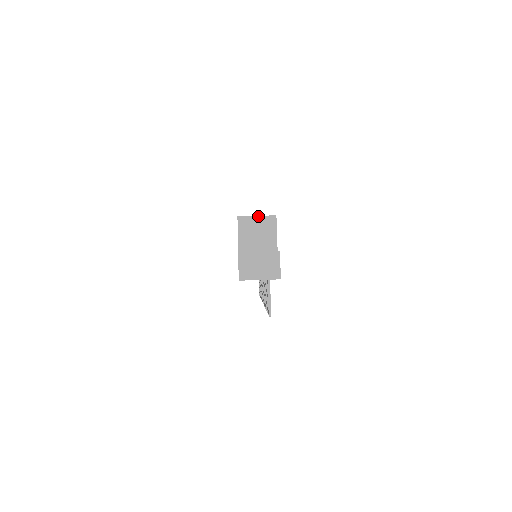
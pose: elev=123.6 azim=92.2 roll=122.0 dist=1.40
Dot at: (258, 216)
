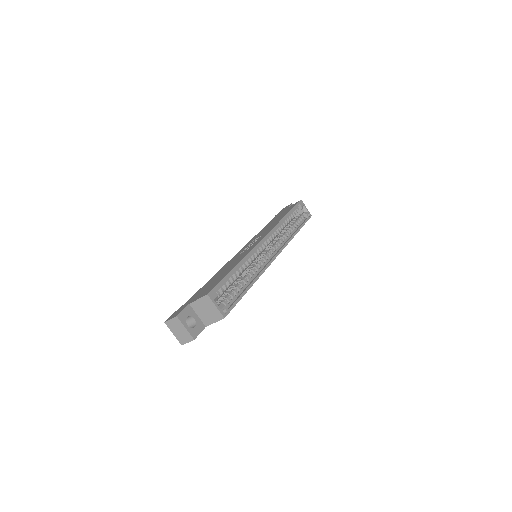
Dot at: (216, 307)
